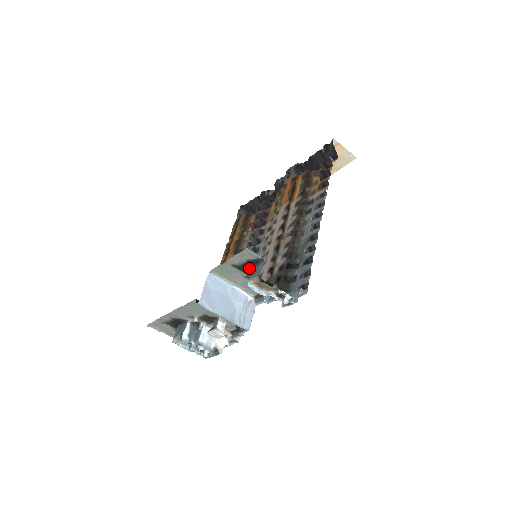
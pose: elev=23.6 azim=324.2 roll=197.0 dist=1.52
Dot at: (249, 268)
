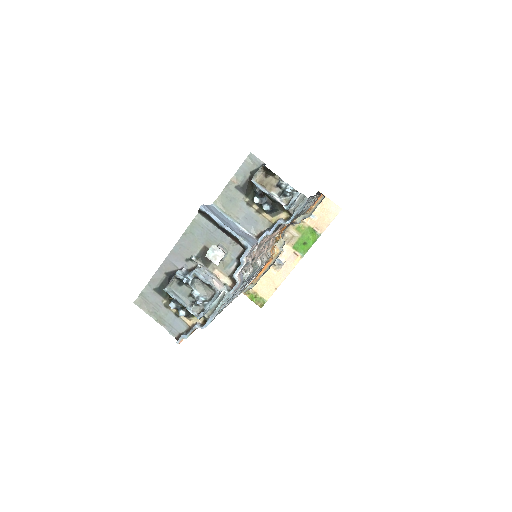
Dot at: (252, 183)
